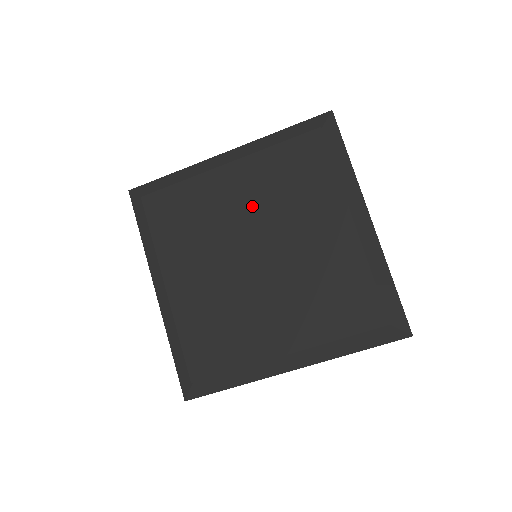
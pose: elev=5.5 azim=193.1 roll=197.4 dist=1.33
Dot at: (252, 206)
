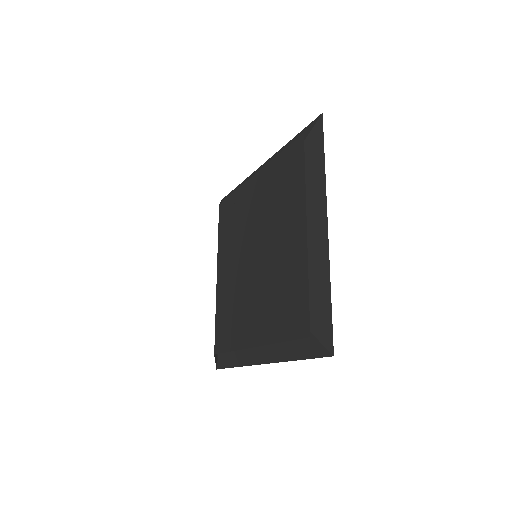
Dot at: (259, 211)
